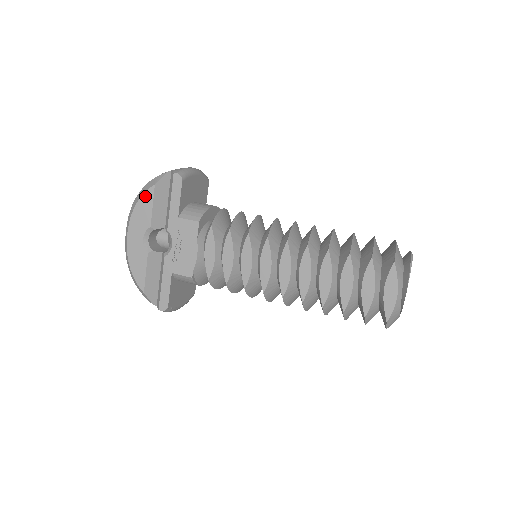
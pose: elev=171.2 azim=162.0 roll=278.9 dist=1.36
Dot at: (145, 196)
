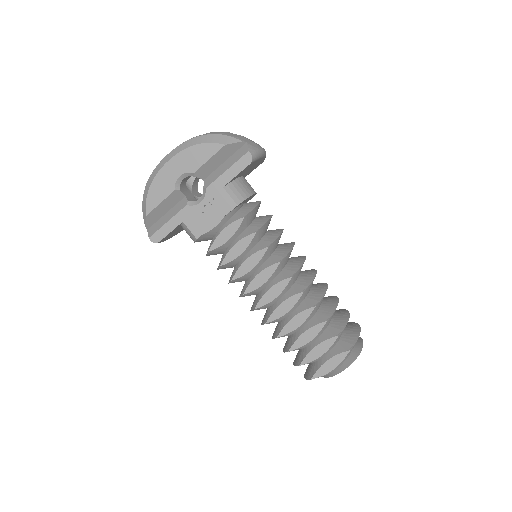
Dot at: (209, 146)
